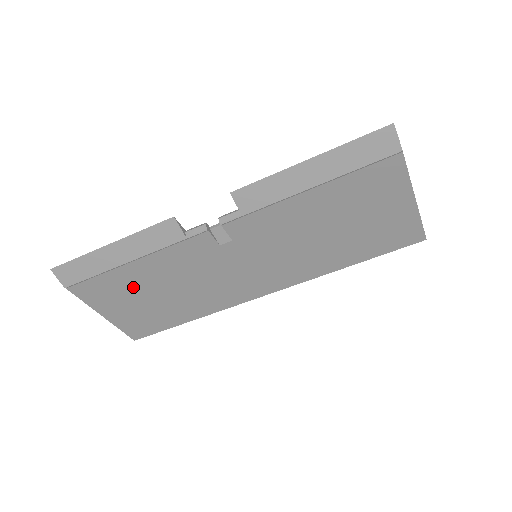
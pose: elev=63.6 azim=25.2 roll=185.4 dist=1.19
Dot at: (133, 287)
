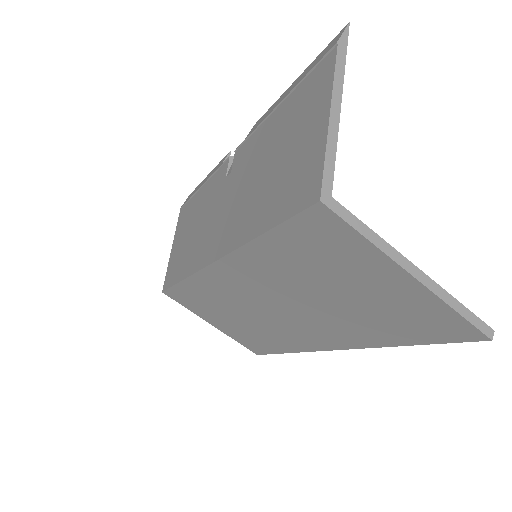
Dot at: (190, 219)
